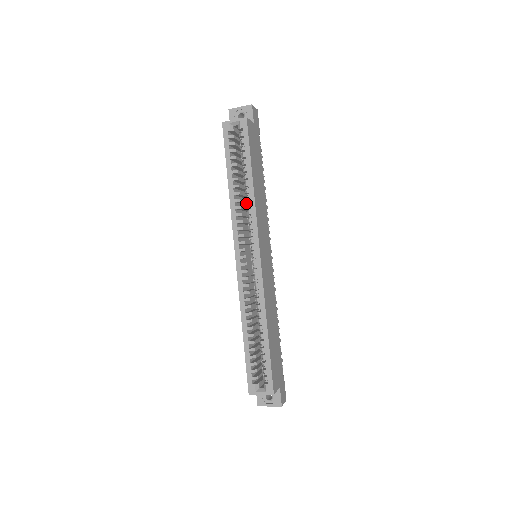
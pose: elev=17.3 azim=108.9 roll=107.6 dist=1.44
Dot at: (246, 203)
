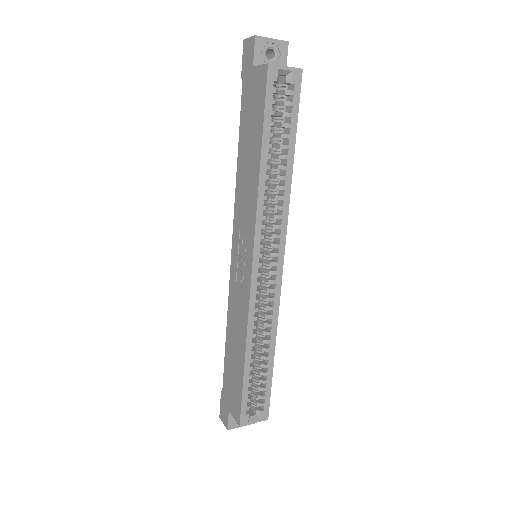
Dot at: occluded
